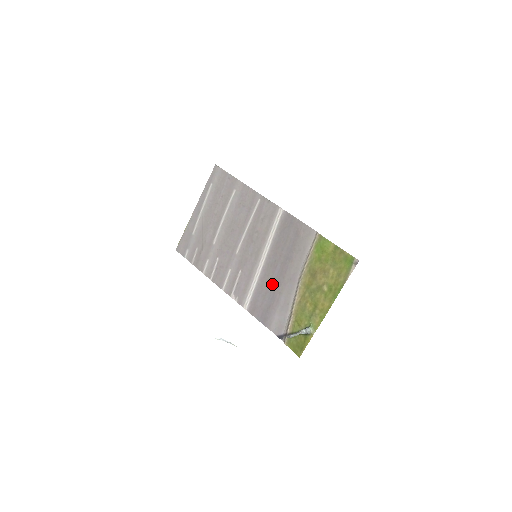
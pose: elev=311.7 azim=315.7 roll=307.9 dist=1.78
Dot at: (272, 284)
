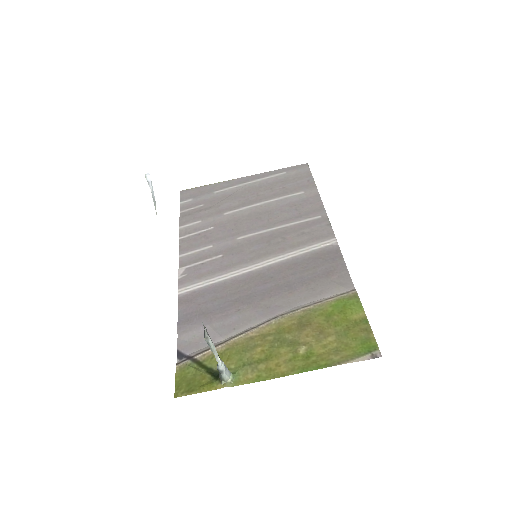
Dot at: (241, 294)
